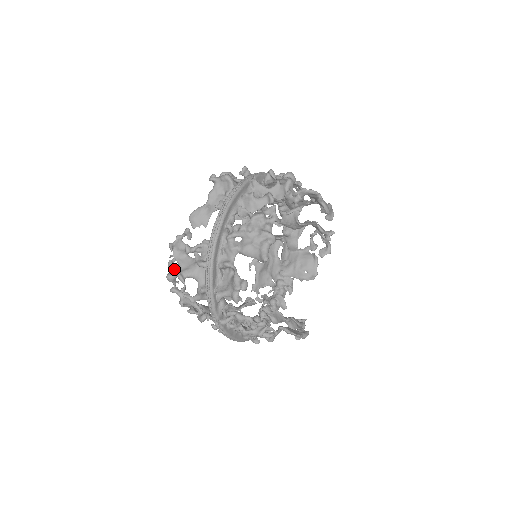
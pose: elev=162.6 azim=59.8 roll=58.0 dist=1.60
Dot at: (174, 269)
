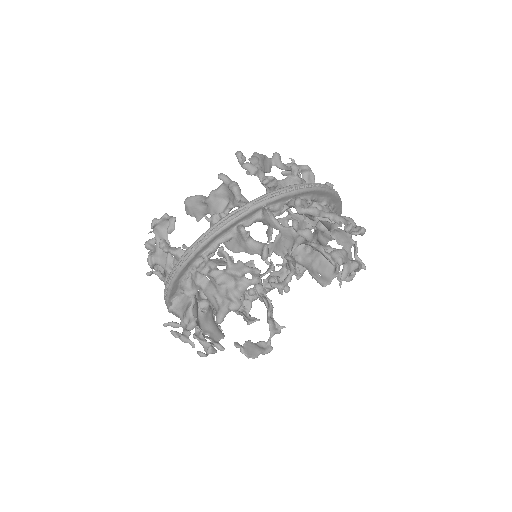
Dot at: occluded
